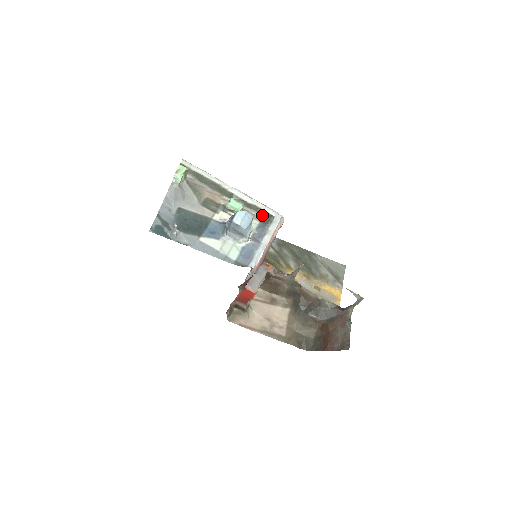
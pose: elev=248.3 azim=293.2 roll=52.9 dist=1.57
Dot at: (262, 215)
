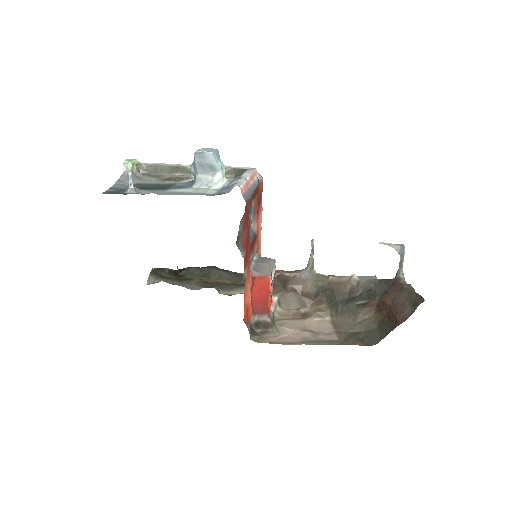
Dot at: (234, 173)
